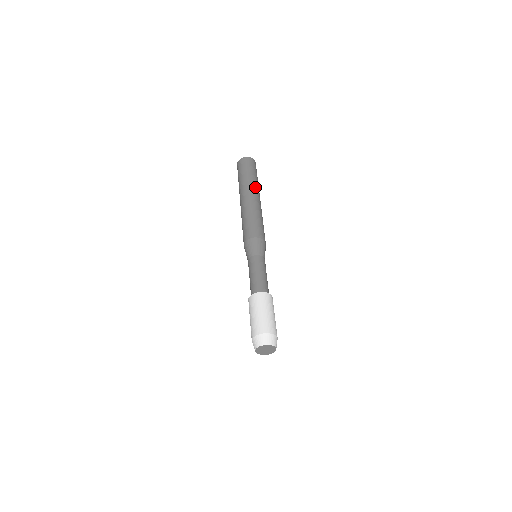
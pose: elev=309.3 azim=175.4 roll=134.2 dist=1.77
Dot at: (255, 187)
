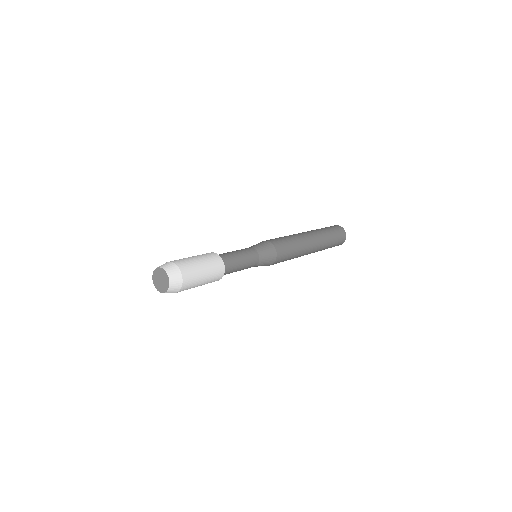
Dot at: (320, 235)
